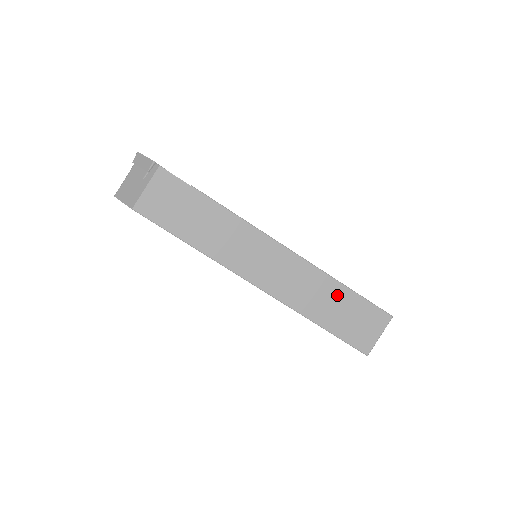
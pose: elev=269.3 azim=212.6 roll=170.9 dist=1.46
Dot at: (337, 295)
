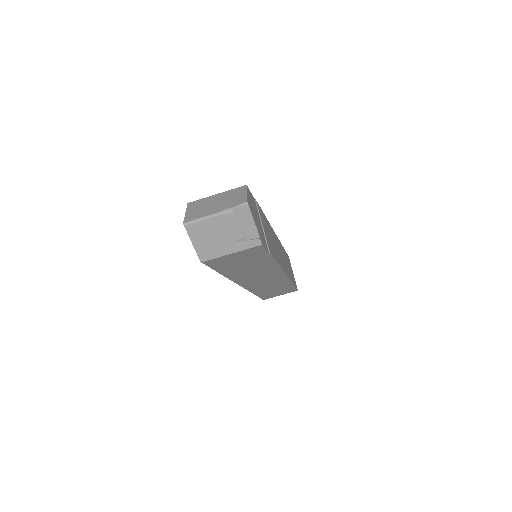
Dot at: (283, 287)
